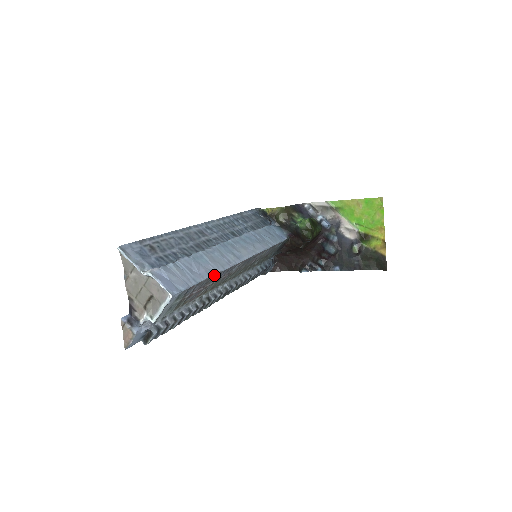
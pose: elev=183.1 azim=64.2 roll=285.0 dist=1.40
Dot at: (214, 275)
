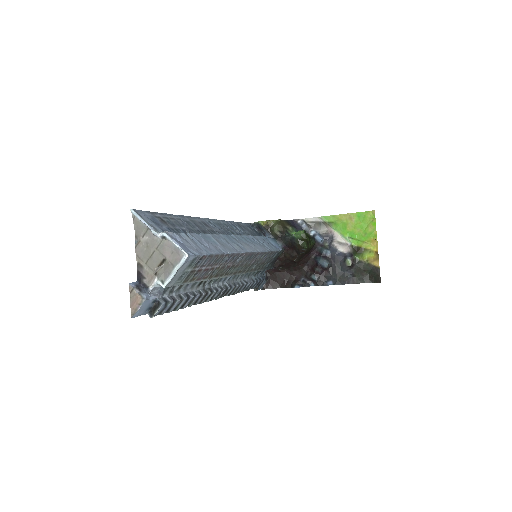
Dot at: (223, 254)
